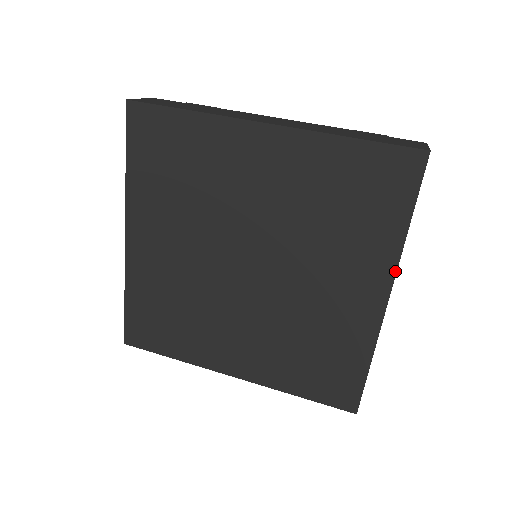
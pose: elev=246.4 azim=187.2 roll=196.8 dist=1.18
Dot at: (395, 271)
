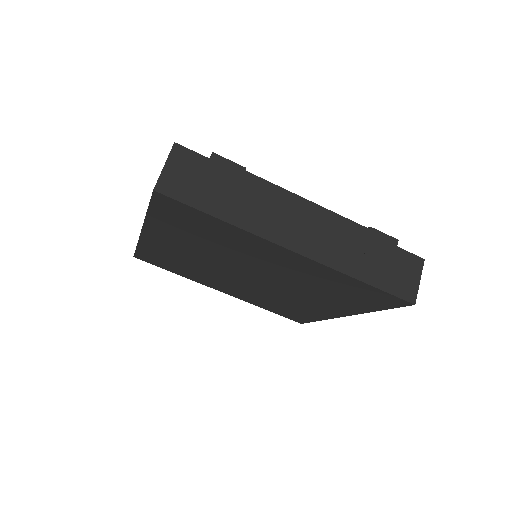
Dot at: (357, 314)
